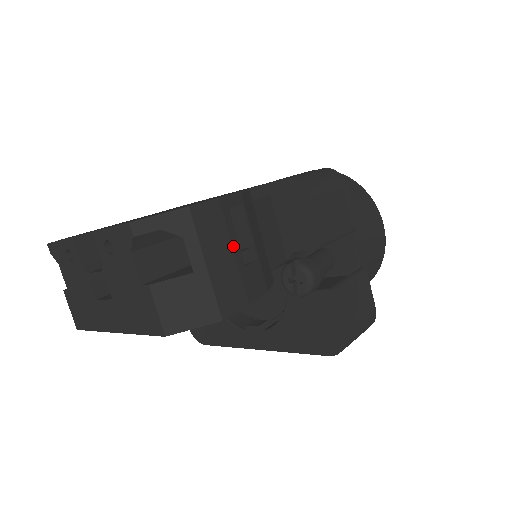
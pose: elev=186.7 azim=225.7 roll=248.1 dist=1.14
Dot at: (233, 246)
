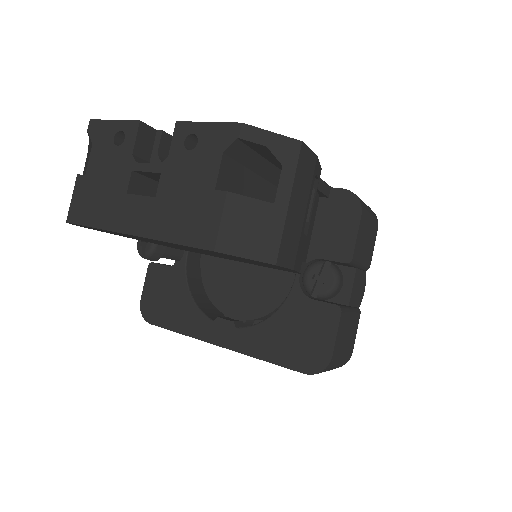
Dot at: (307, 206)
